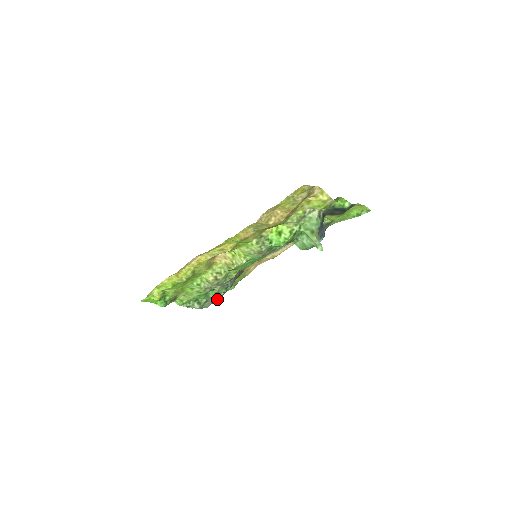
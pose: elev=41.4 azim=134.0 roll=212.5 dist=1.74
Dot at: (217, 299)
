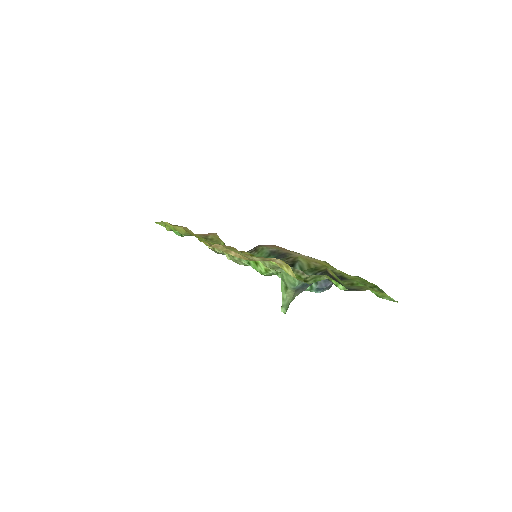
Dot at: occluded
